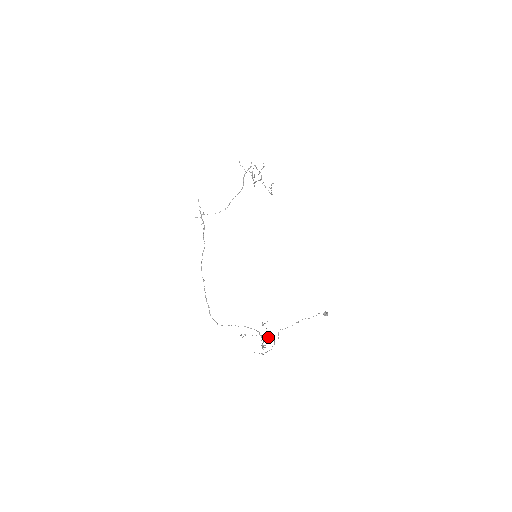
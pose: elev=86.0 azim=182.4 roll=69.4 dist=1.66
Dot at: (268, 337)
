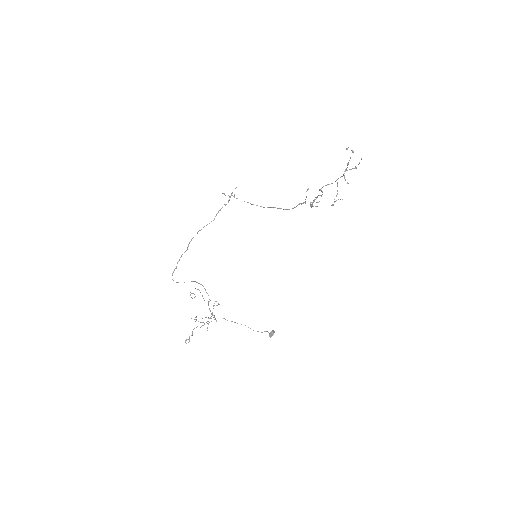
Dot at: (208, 318)
